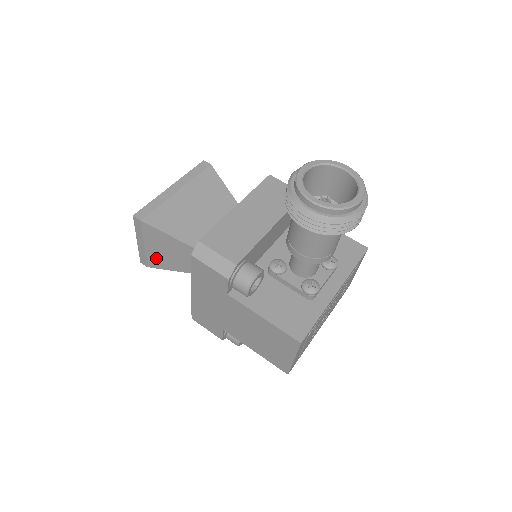
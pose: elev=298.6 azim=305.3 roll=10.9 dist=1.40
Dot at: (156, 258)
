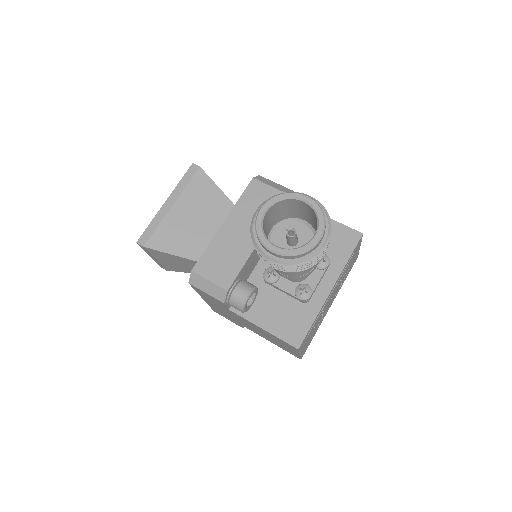
Dot at: (170, 266)
